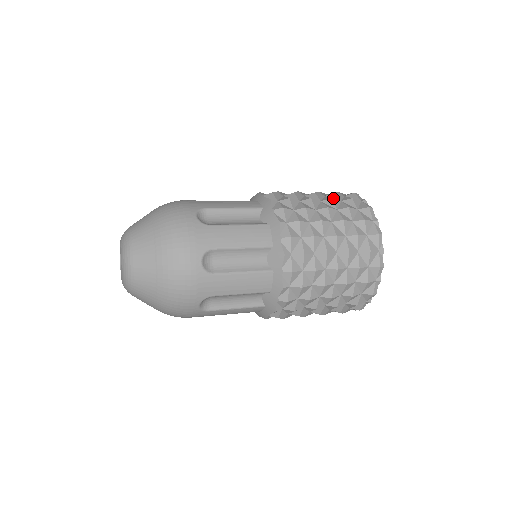
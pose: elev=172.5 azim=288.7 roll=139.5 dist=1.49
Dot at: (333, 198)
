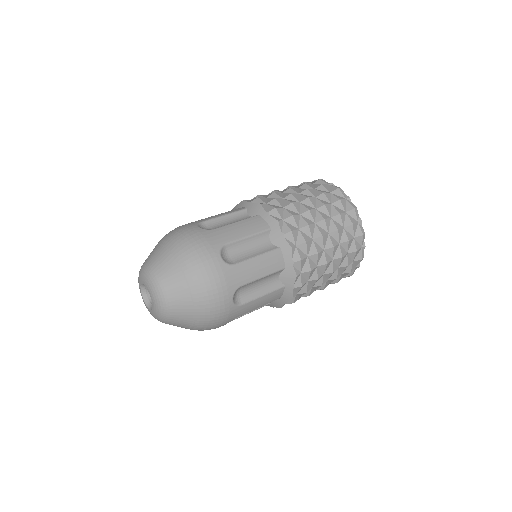
Dot at: (324, 200)
